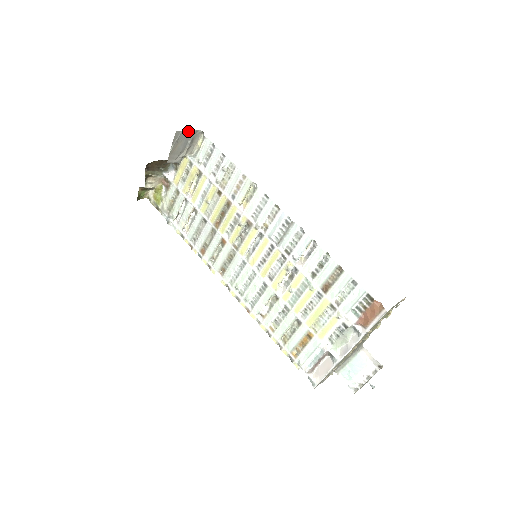
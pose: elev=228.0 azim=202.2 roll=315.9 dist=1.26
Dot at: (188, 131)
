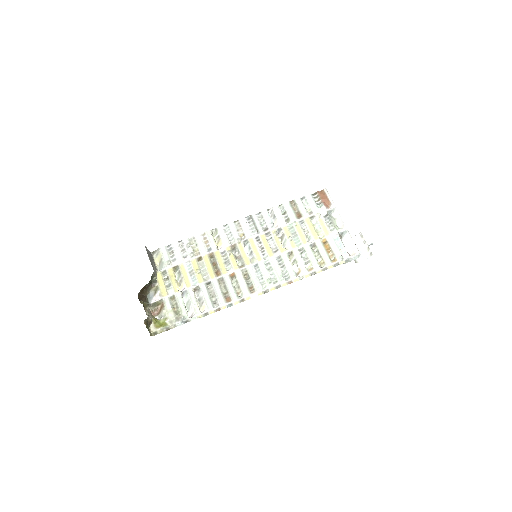
Dot at: (147, 250)
